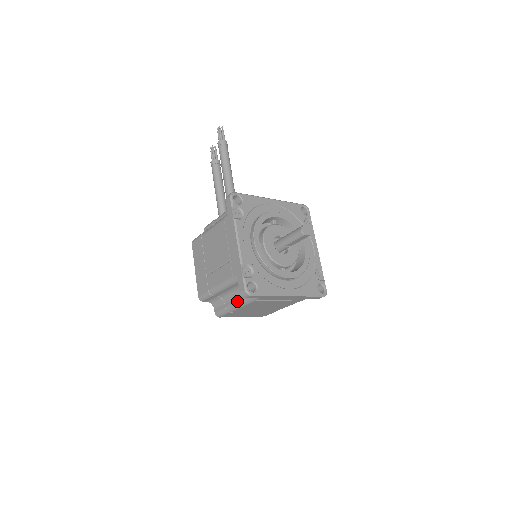
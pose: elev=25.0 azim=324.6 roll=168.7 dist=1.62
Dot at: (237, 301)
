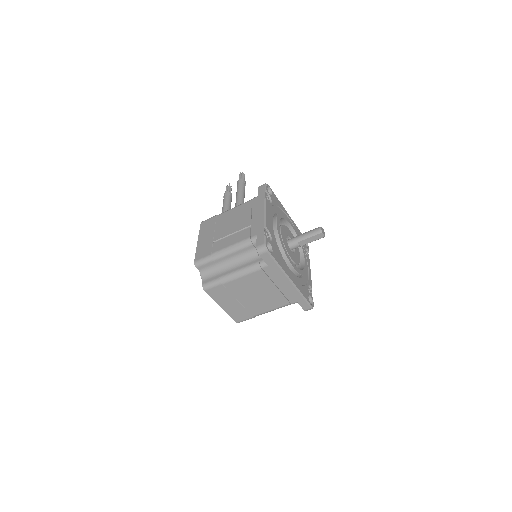
Dot at: (239, 269)
